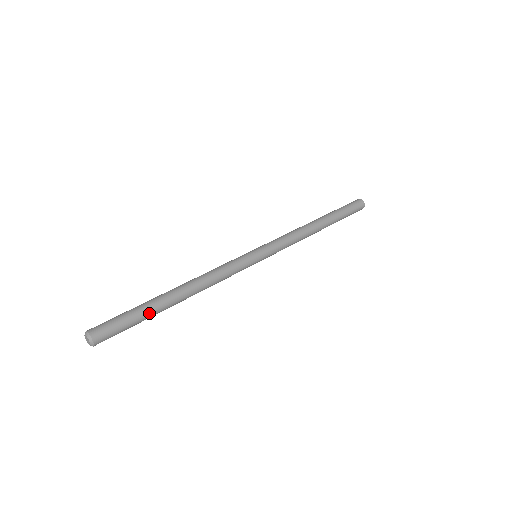
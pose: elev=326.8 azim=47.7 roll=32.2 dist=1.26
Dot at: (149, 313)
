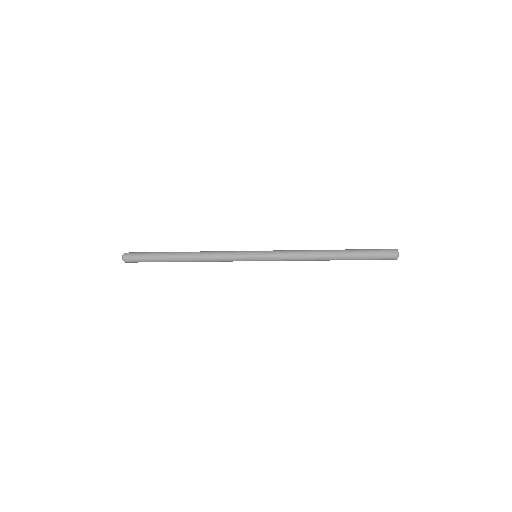
Dot at: (159, 256)
